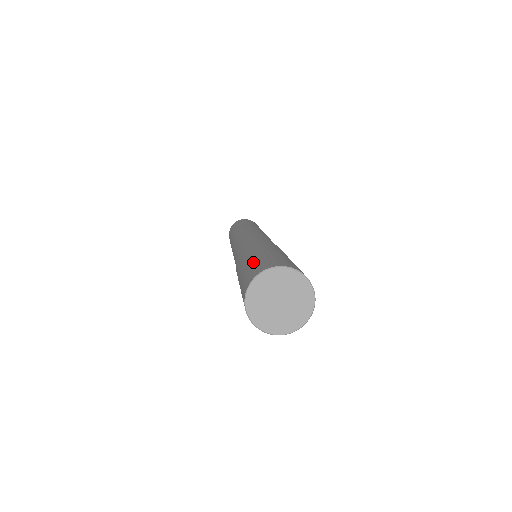
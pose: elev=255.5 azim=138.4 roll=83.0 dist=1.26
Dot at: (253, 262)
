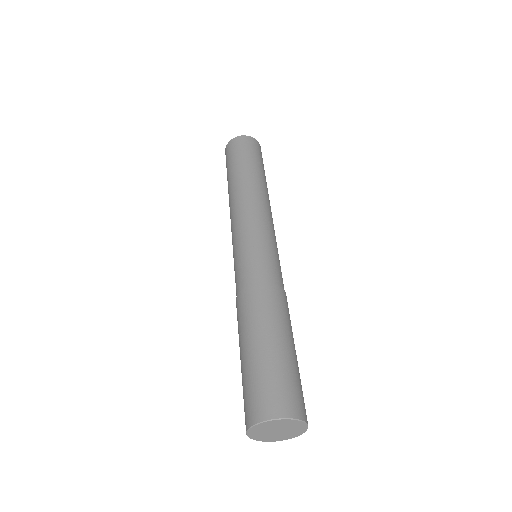
Dot at: (243, 380)
